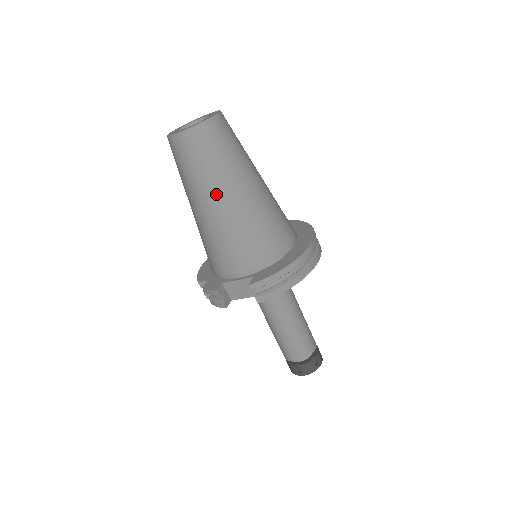
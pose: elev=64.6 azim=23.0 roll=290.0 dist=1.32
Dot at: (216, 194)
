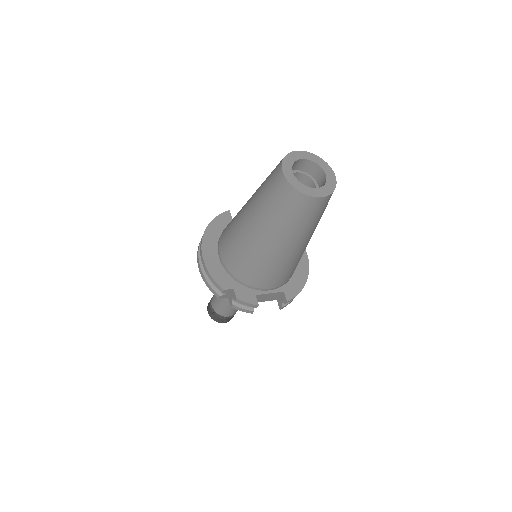
Dot at: (304, 240)
